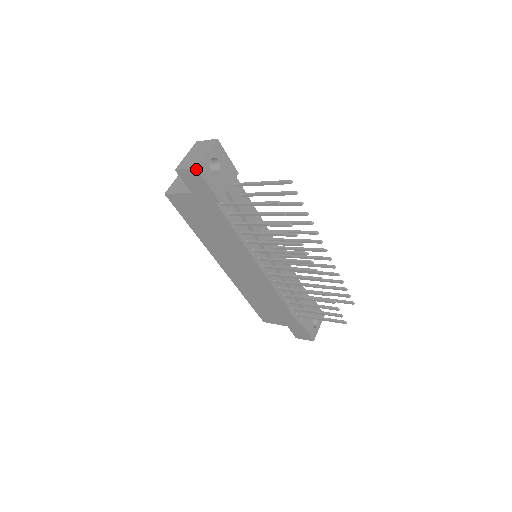
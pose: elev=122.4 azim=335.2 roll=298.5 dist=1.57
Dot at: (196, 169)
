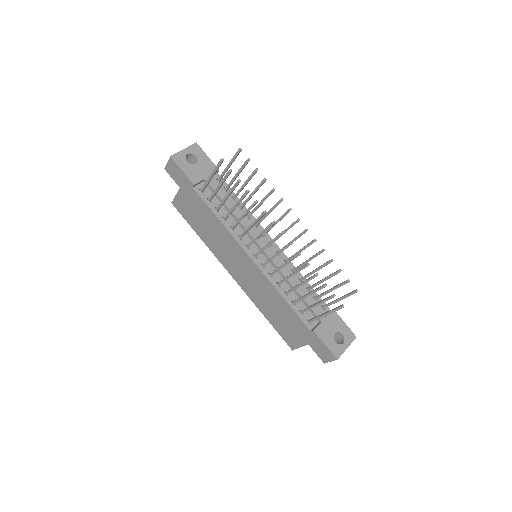
Dot at: (171, 157)
